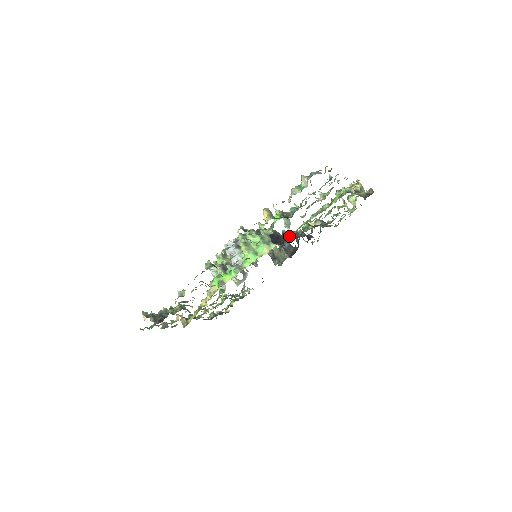
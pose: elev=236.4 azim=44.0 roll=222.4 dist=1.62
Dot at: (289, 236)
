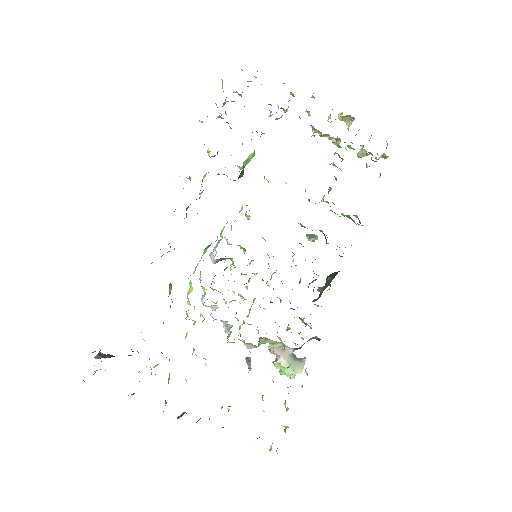
Dot at: occluded
